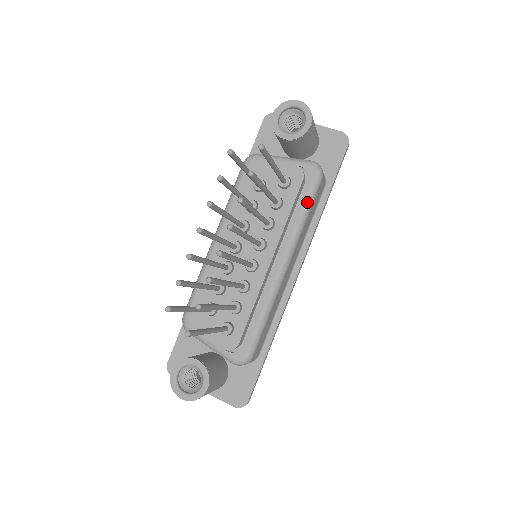
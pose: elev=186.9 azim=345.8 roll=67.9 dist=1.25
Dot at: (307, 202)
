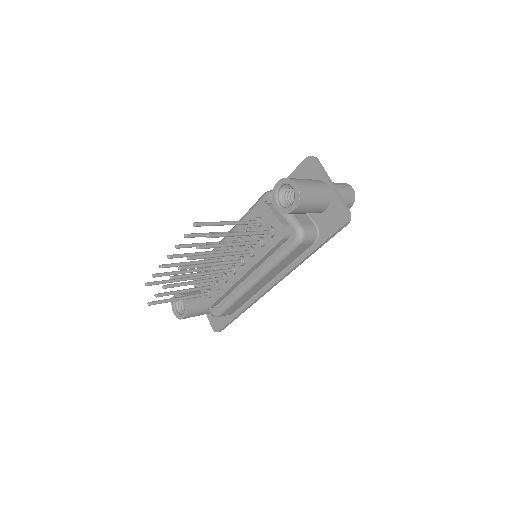
Dot at: (282, 254)
